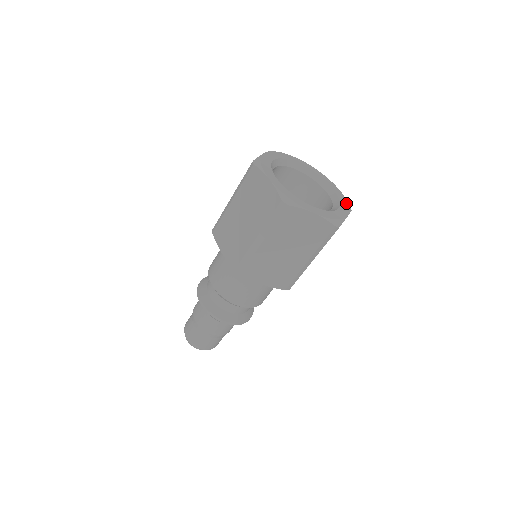
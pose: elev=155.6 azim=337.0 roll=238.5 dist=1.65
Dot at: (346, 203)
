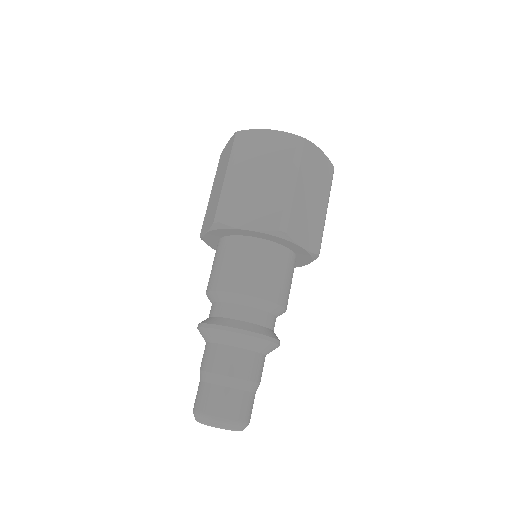
Dot at: occluded
